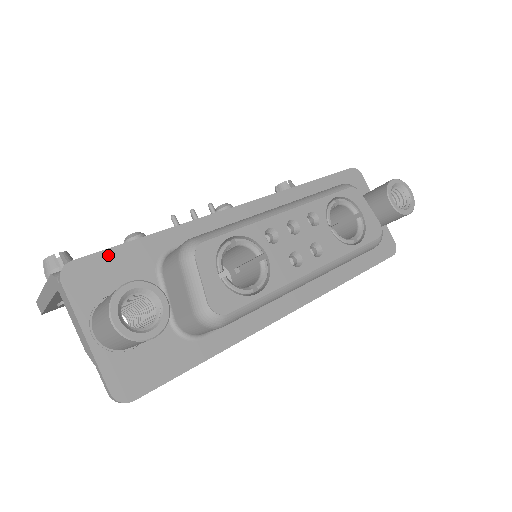
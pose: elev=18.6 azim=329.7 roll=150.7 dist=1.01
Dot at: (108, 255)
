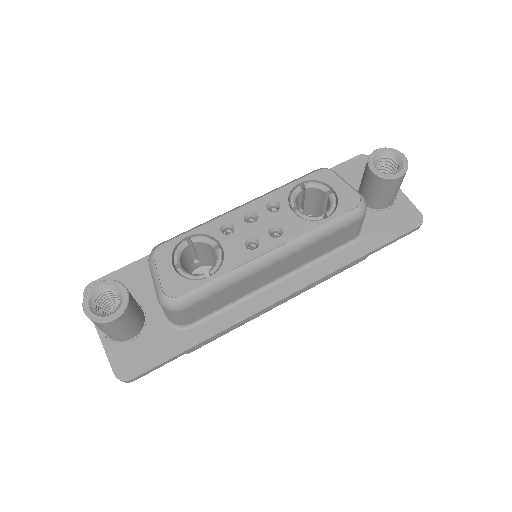
Dot at: (118, 274)
